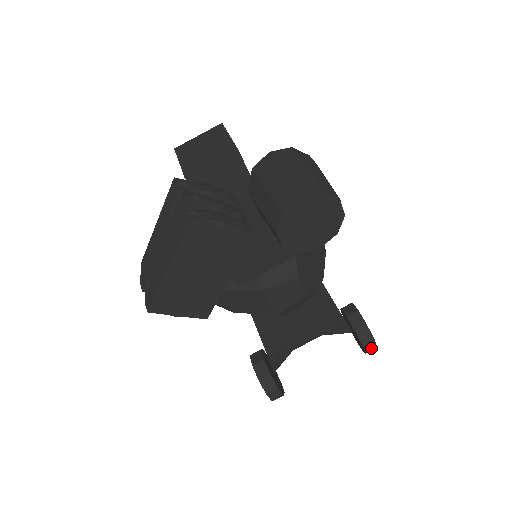
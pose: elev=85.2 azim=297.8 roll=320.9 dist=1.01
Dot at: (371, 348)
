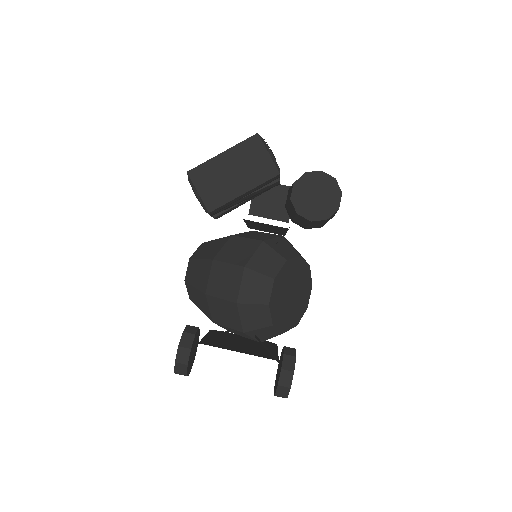
Dot at: (286, 382)
